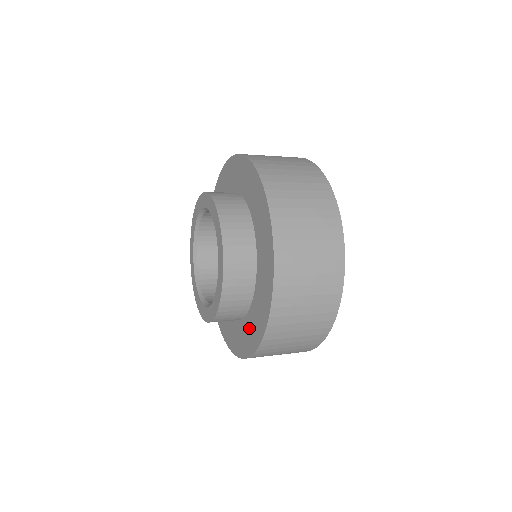
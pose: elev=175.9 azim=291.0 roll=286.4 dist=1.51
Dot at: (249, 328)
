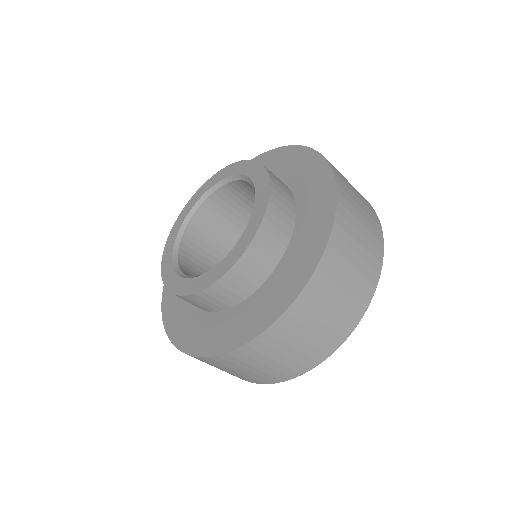
Dot at: (310, 200)
